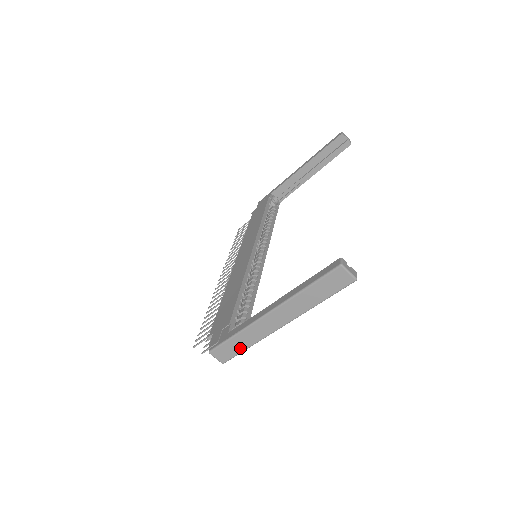
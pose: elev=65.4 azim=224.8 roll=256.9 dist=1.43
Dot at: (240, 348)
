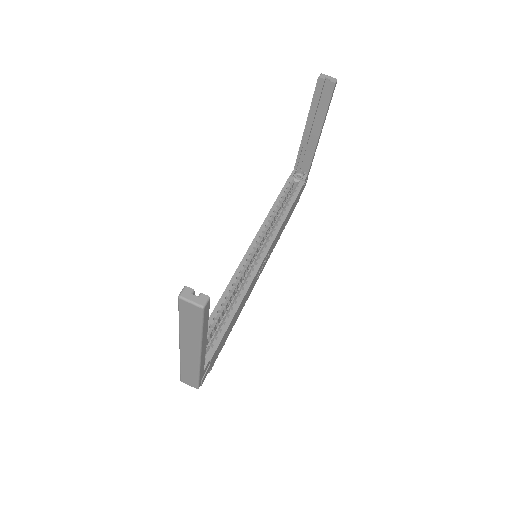
Dot at: (194, 376)
